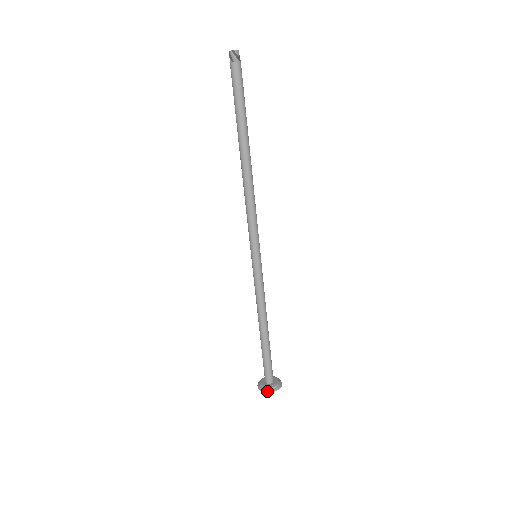
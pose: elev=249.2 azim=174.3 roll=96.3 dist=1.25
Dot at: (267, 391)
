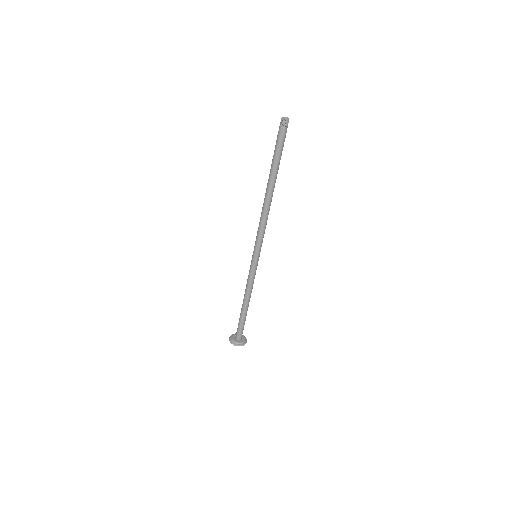
Dot at: (234, 344)
